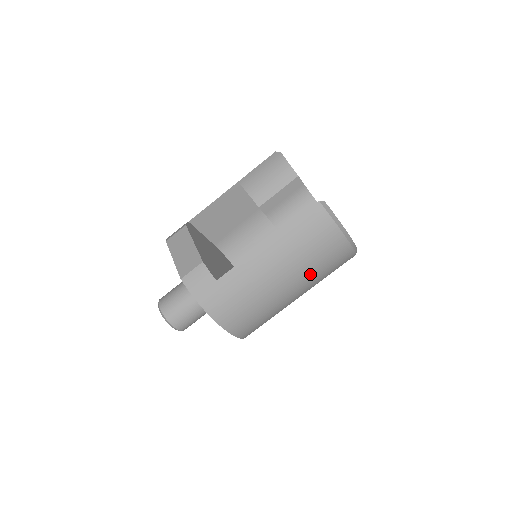
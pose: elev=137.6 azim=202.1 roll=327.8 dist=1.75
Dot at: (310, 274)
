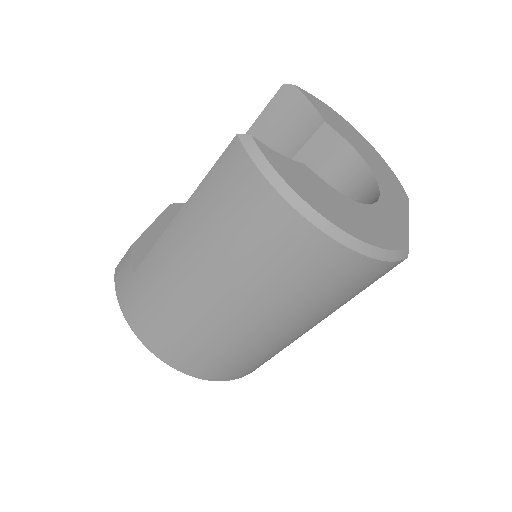
Dot at: (253, 281)
